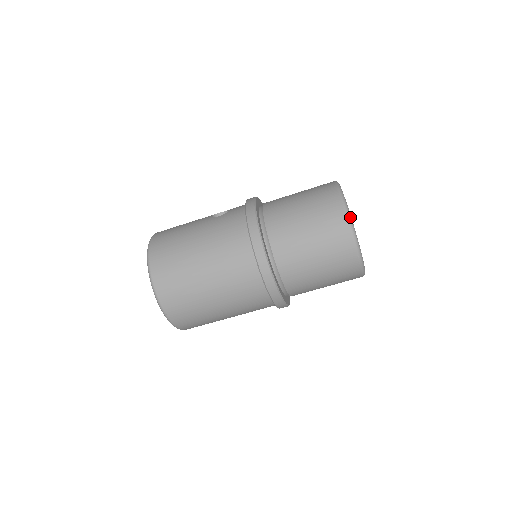
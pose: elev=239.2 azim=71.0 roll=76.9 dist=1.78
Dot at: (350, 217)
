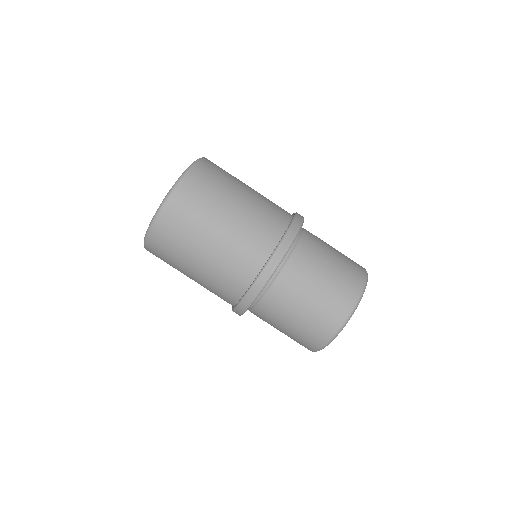
Dot at: occluded
